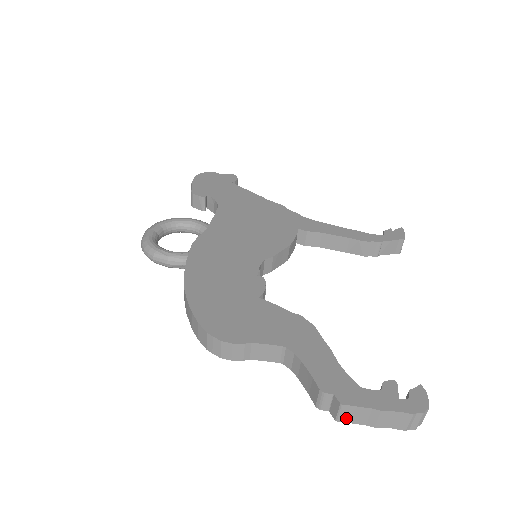
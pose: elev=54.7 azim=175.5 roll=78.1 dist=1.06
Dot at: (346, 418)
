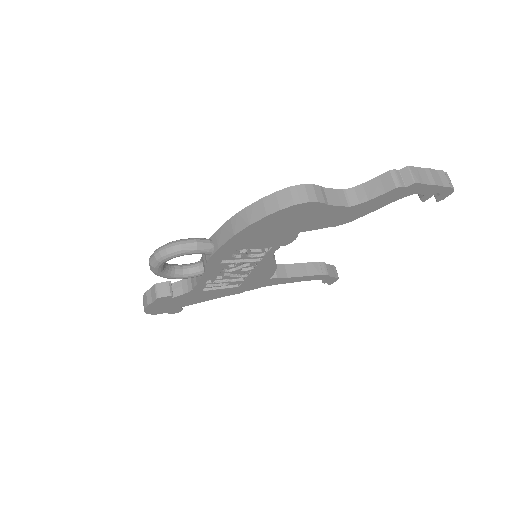
Dot at: (418, 179)
